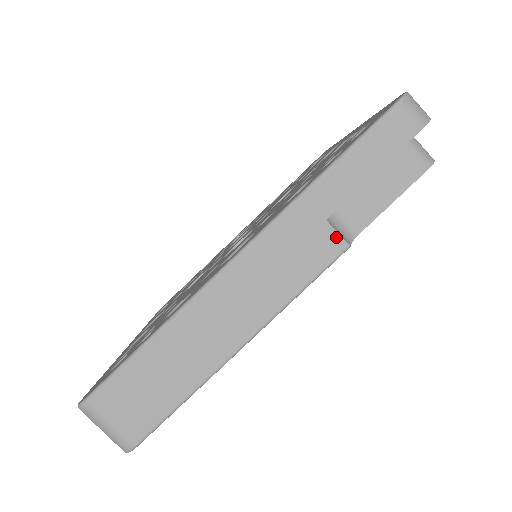
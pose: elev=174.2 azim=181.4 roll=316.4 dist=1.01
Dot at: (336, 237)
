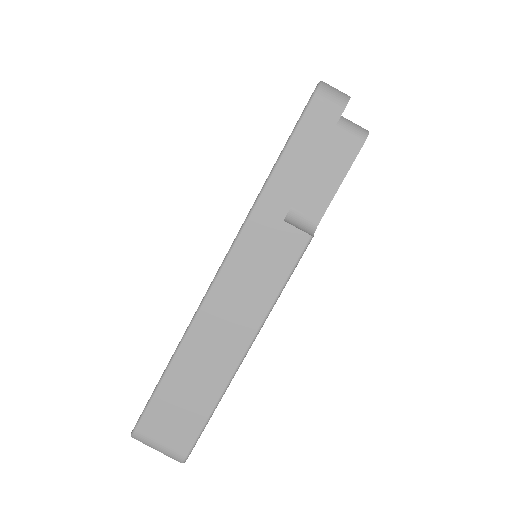
Dot at: (297, 232)
